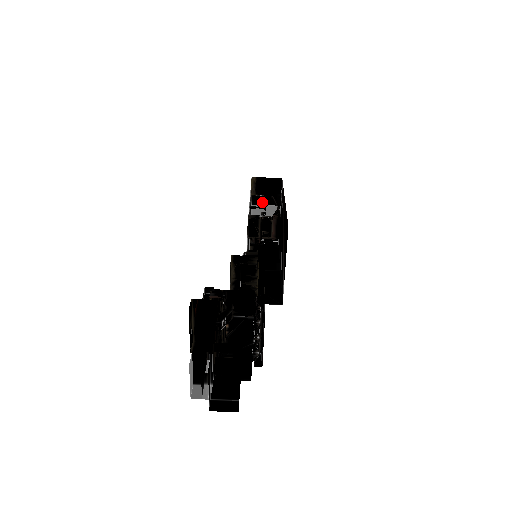
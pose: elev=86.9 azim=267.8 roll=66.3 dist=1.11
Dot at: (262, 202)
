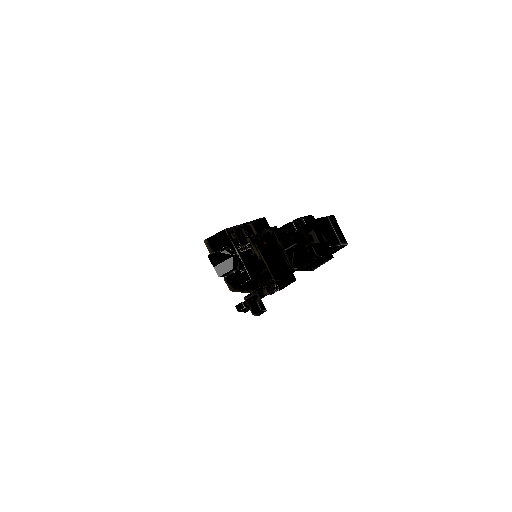
Dot at: (219, 261)
